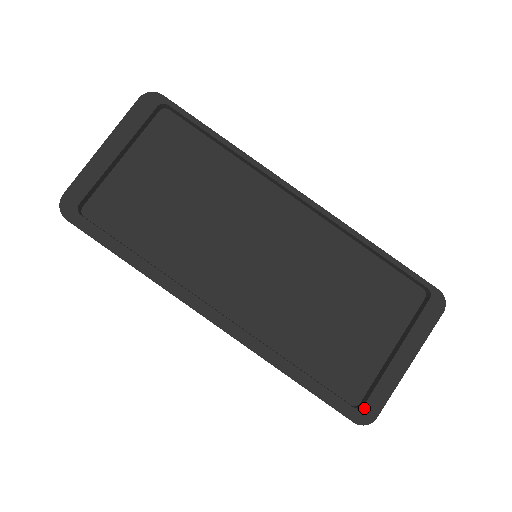
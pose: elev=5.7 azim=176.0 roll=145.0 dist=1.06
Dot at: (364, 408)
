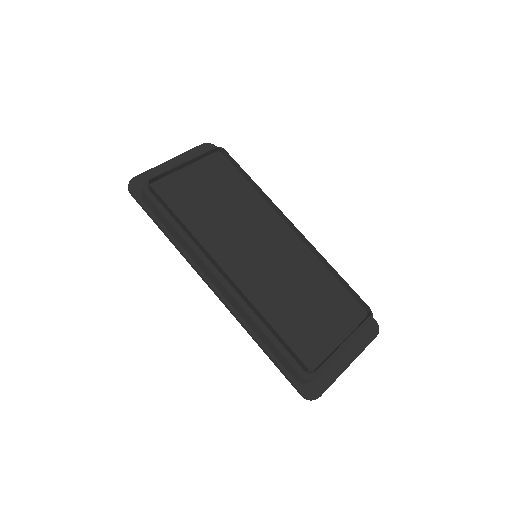
Dot at: (314, 377)
